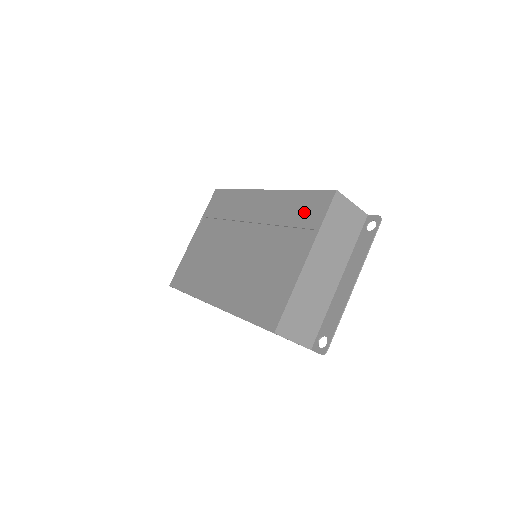
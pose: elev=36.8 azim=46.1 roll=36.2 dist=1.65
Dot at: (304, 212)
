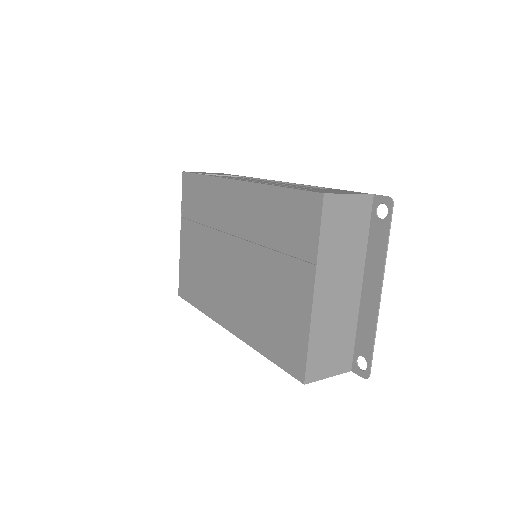
Dot at: (292, 222)
